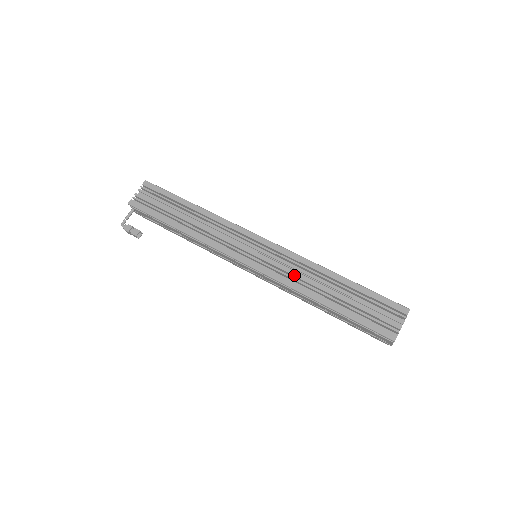
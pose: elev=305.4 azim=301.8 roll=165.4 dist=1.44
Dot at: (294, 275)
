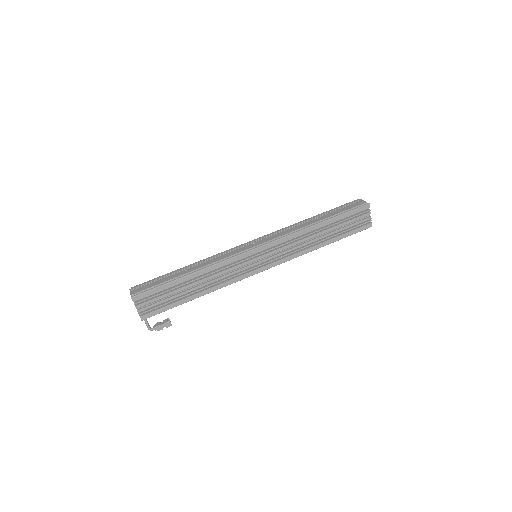
Dot at: (296, 249)
